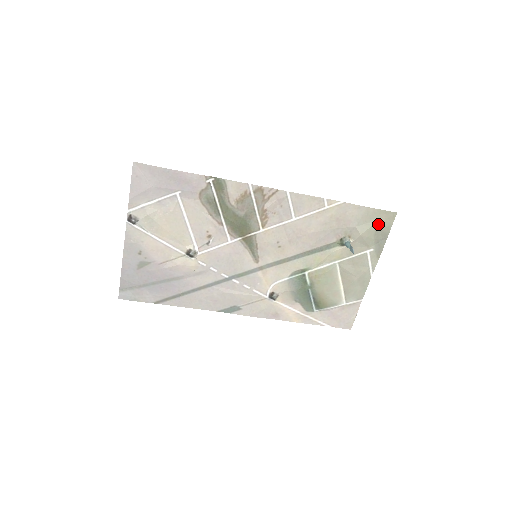
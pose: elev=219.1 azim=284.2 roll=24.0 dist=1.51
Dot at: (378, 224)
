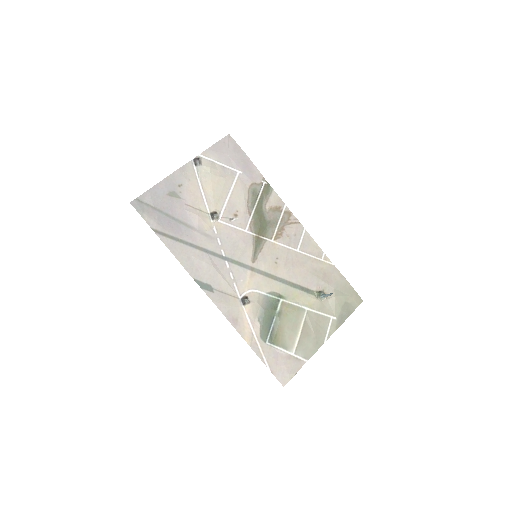
Dot at: (348, 299)
